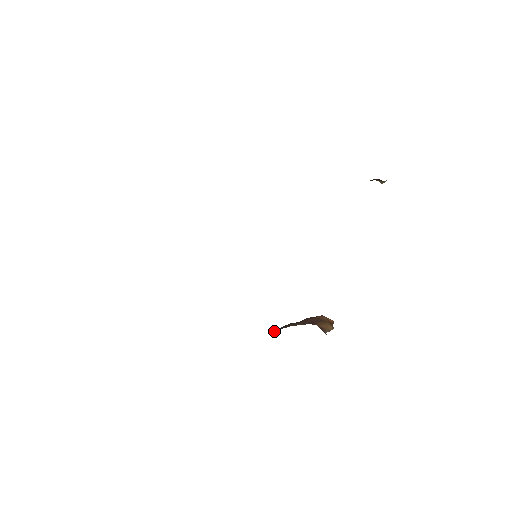
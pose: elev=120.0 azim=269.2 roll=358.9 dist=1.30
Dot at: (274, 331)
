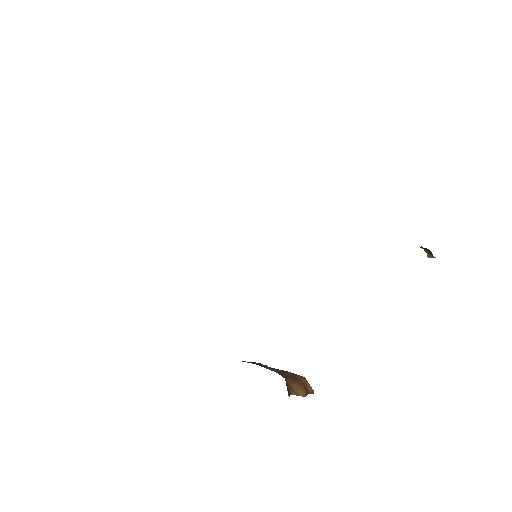
Dot at: occluded
